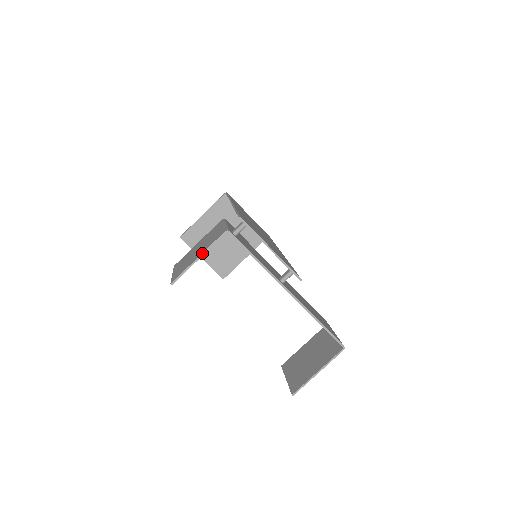
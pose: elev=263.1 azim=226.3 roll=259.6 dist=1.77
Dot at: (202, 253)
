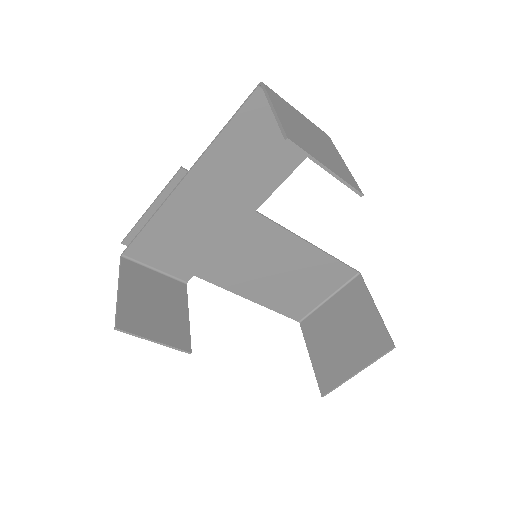
Dot at: (118, 285)
